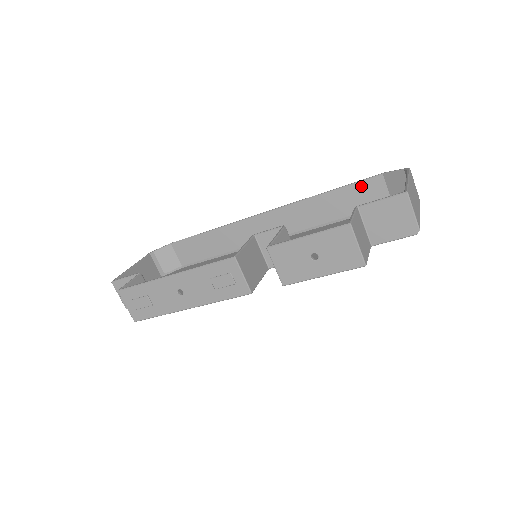
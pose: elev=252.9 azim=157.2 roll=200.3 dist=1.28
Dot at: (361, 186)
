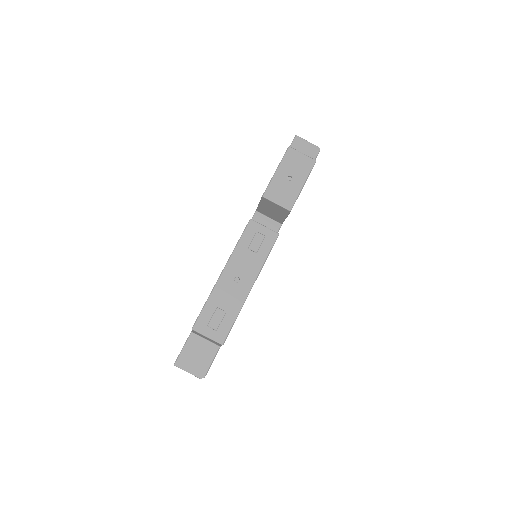
Dot at: occluded
